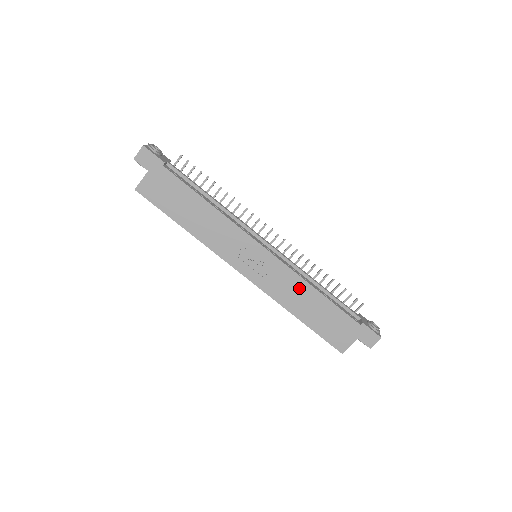
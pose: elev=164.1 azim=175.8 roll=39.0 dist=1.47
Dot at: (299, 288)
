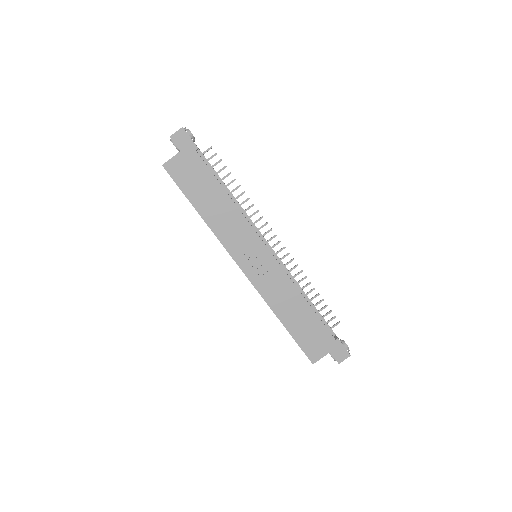
Dot at: (290, 294)
